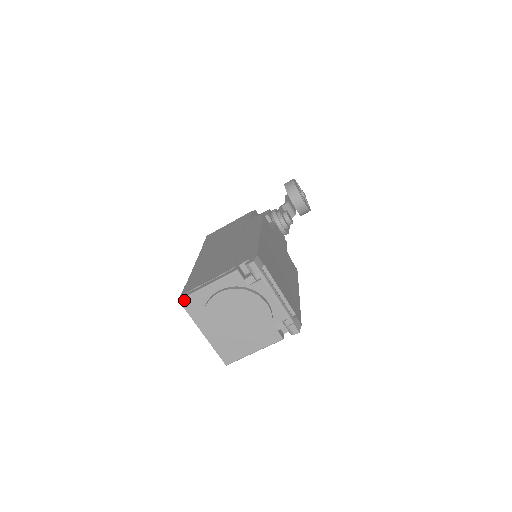
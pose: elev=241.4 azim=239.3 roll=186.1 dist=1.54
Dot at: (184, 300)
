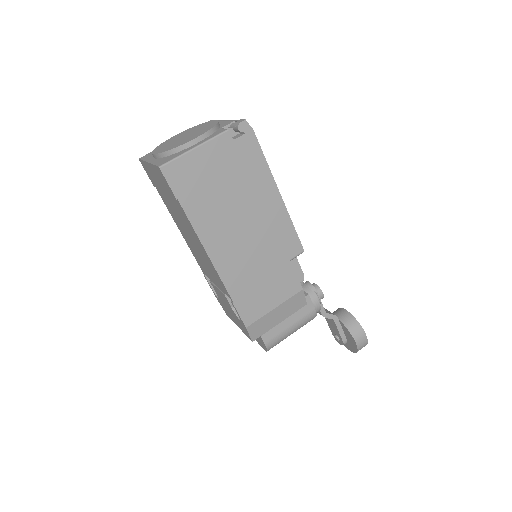
Dot at: (143, 156)
